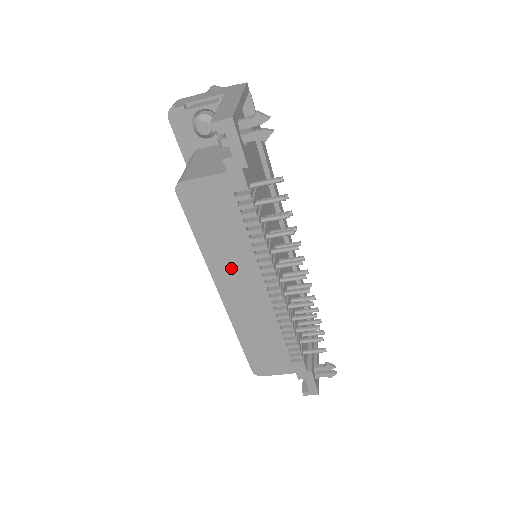
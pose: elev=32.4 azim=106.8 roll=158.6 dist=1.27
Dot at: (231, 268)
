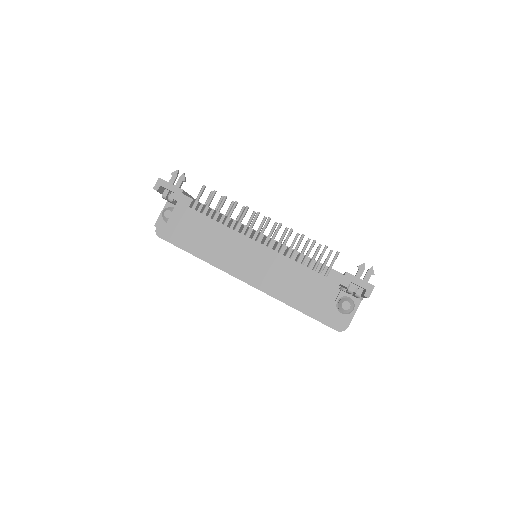
Dot at: (227, 248)
